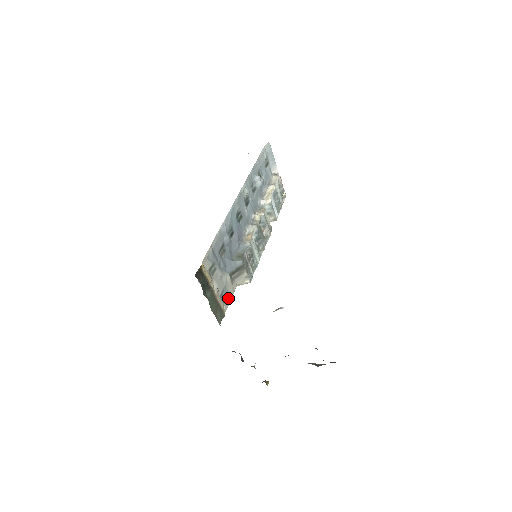
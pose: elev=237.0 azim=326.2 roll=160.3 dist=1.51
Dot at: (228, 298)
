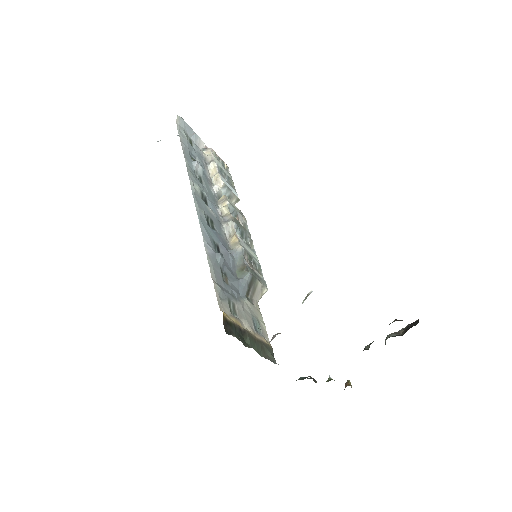
Dot at: (261, 326)
